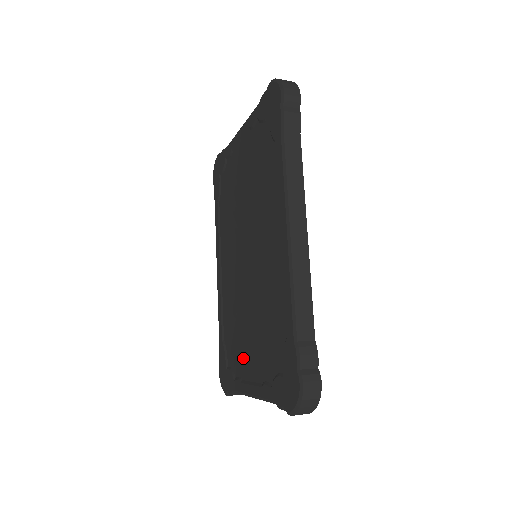
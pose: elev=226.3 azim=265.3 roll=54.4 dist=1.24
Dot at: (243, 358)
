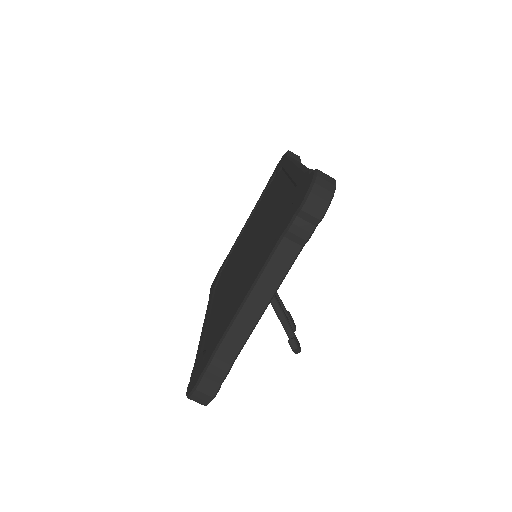
Dot at: (235, 303)
